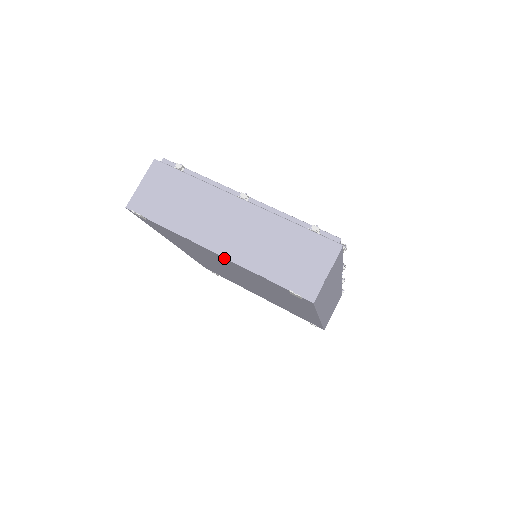
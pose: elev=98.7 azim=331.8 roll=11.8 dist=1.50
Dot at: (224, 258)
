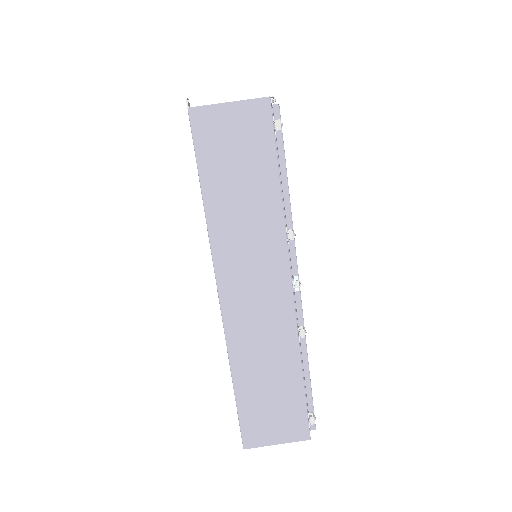
Dot at: occluded
